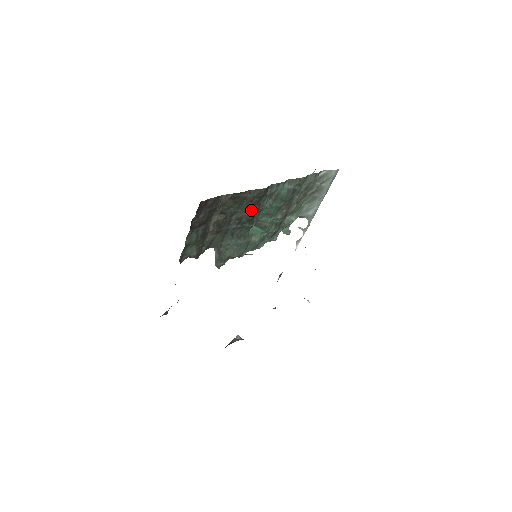
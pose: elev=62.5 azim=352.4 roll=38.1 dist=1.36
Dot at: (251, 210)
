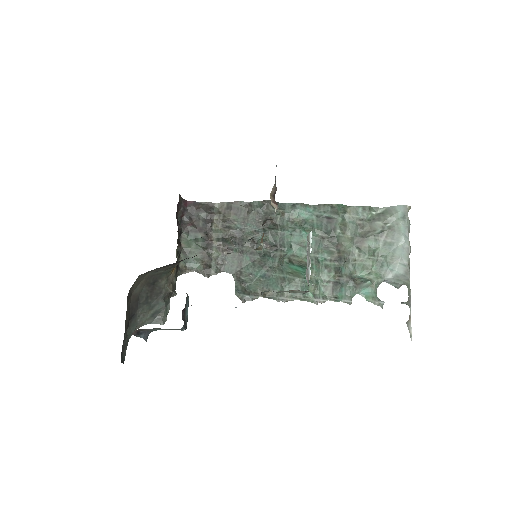
Dot at: (265, 230)
